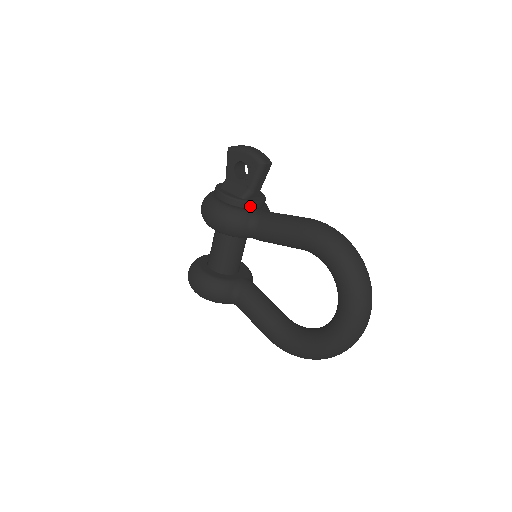
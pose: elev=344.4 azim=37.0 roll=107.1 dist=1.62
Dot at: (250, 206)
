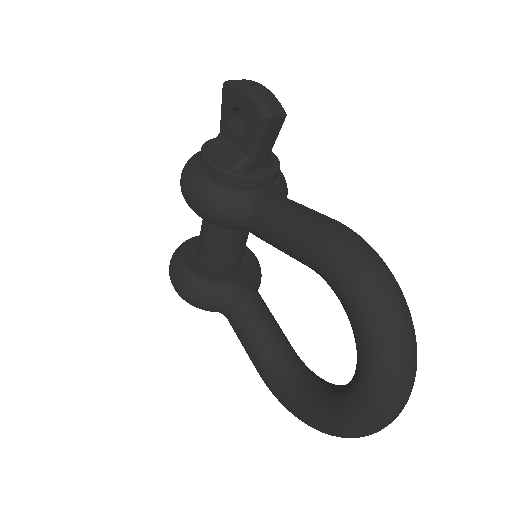
Dot at: (246, 183)
